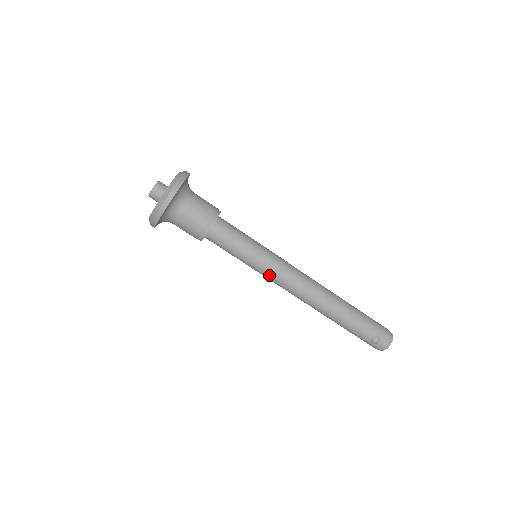
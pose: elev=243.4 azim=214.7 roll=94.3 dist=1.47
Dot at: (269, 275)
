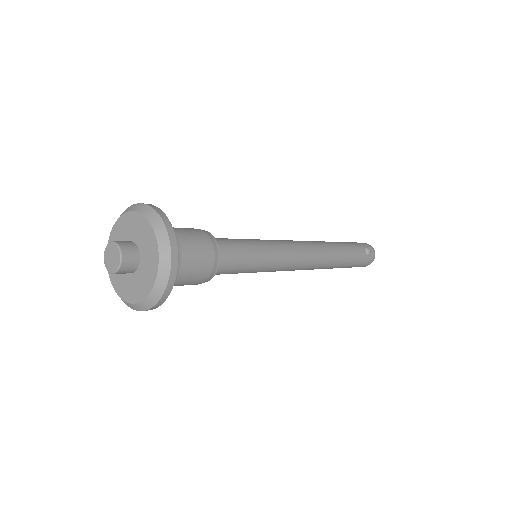
Dot at: (285, 257)
